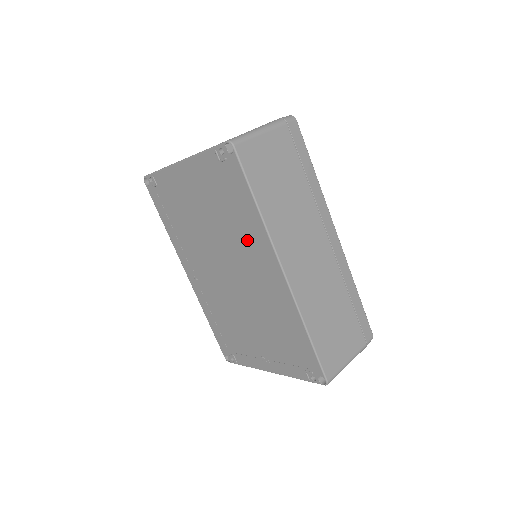
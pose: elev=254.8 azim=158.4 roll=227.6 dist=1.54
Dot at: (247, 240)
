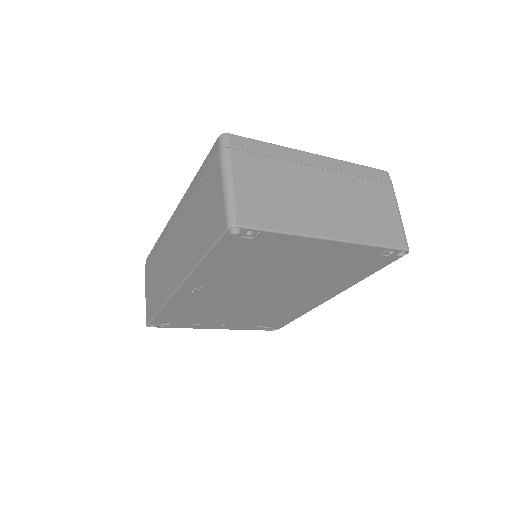
Dot at: (324, 286)
